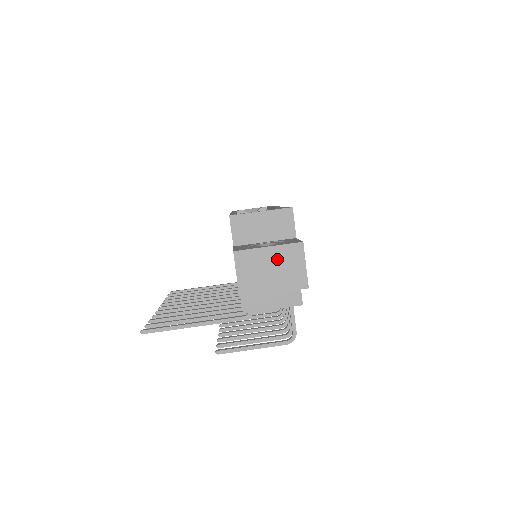
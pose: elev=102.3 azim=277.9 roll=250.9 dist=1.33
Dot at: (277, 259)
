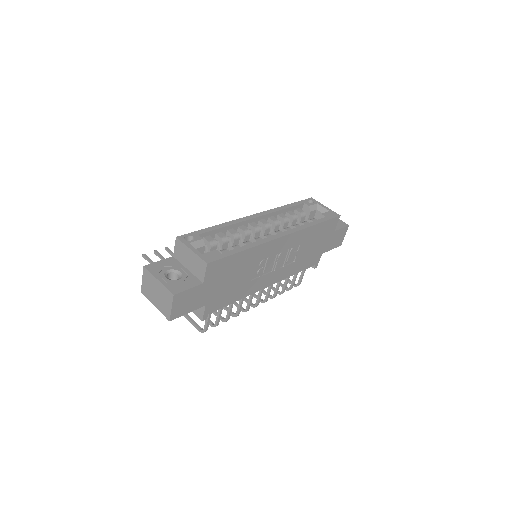
Dot at: (160, 291)
